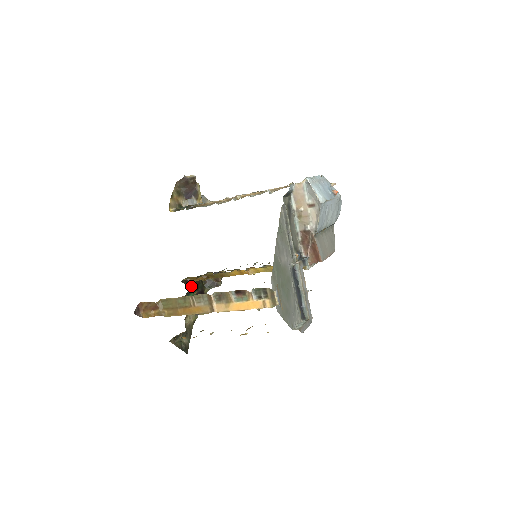
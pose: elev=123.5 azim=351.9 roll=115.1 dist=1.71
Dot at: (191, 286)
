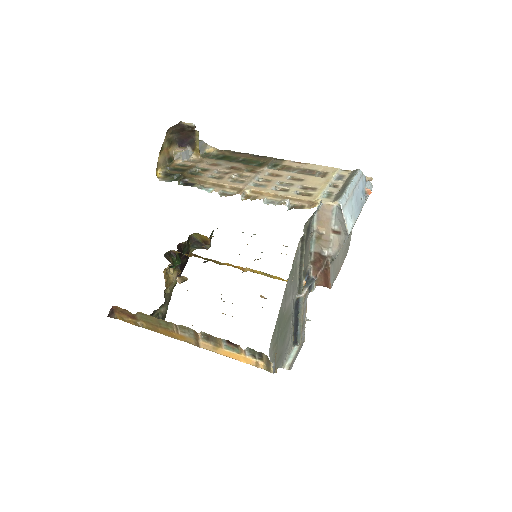
Dot at: (175, 259)
